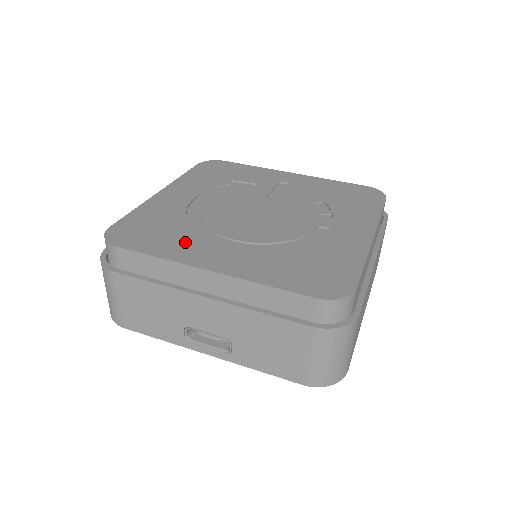
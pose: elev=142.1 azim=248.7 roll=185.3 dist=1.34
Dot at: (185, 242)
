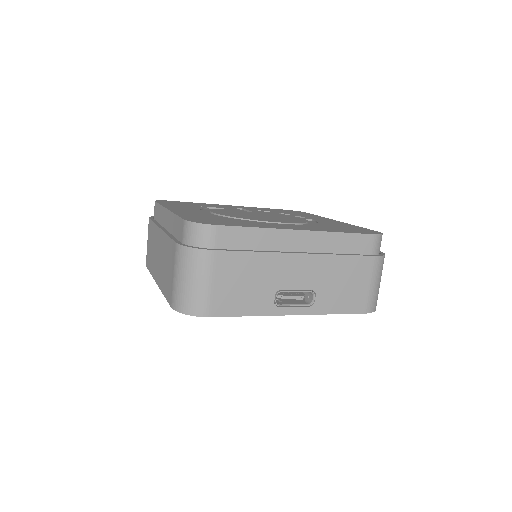
Dot at: (255, 223)
